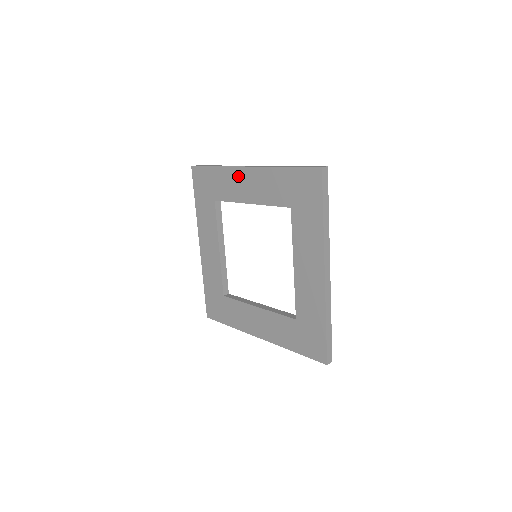
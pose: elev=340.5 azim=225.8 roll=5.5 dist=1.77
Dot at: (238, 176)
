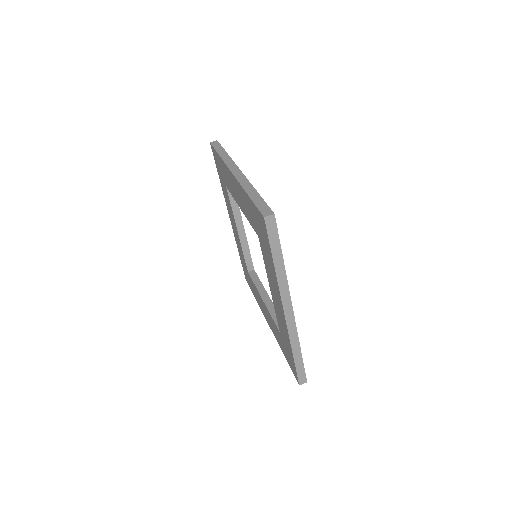
Dot at: (230, 177)
